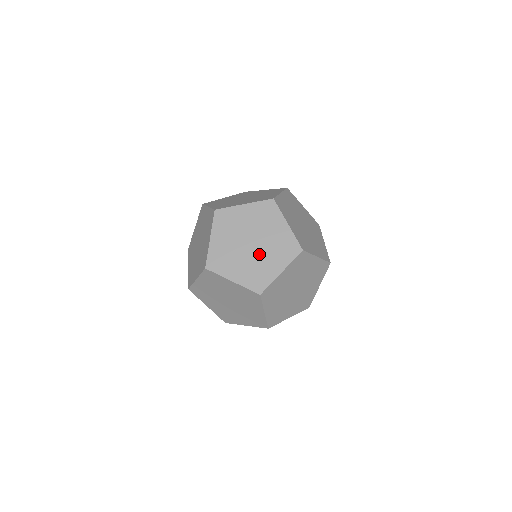
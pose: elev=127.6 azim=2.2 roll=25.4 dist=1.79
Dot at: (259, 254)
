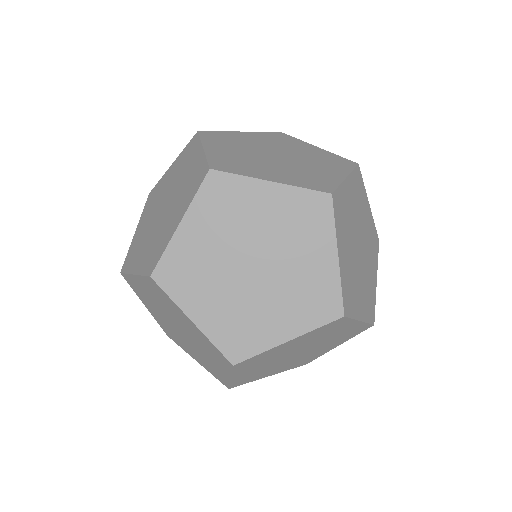
Dot at: (166, 215)
